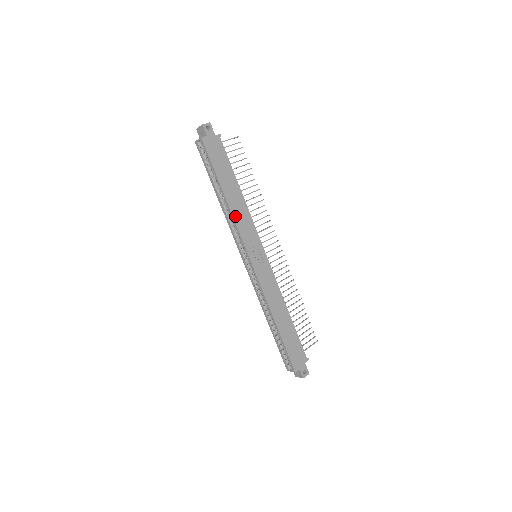
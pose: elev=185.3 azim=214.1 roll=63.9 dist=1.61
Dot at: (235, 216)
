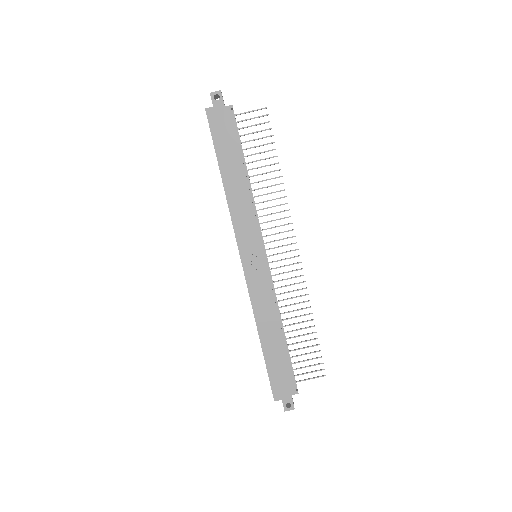
Dot at: (231, 206)
